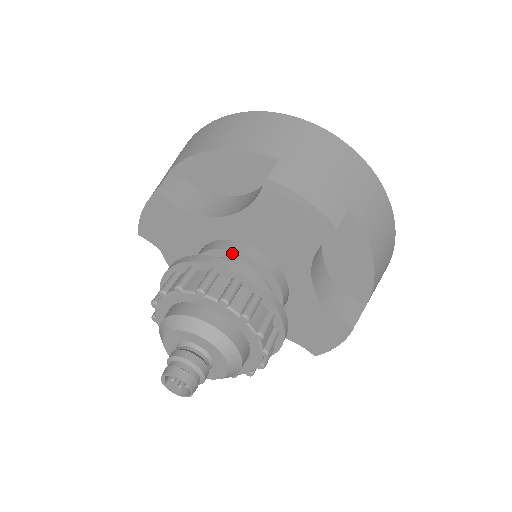
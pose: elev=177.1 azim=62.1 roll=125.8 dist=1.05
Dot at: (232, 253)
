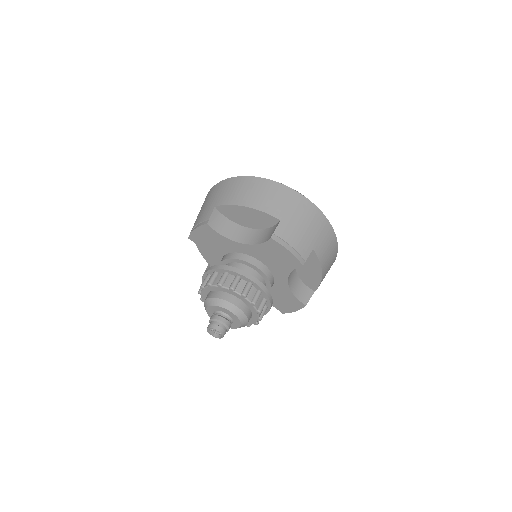
Dot at: (247, 263)
